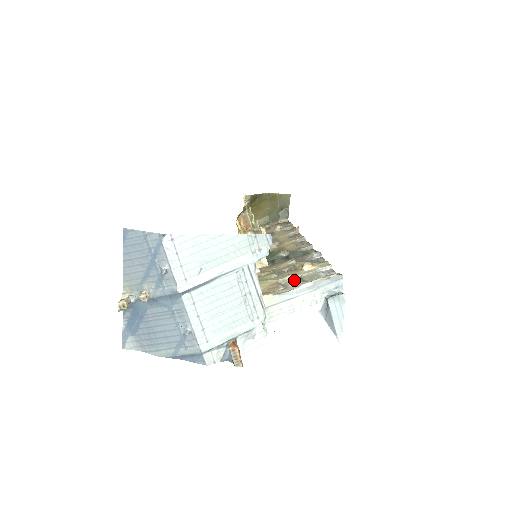
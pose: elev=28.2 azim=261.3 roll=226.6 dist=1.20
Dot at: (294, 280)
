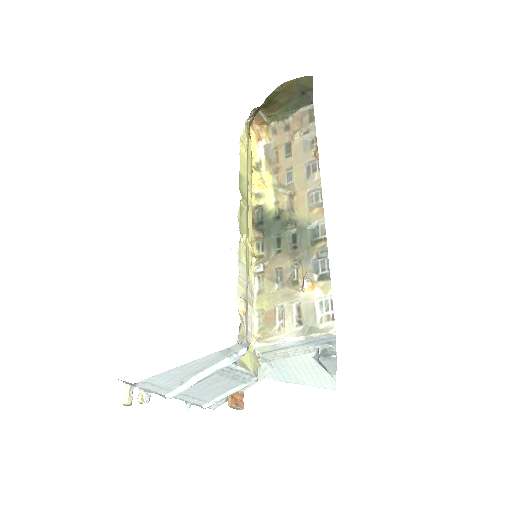
Dot at: (290, 315)
